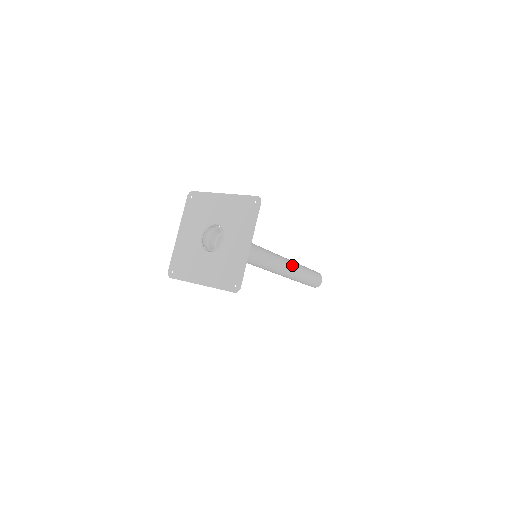
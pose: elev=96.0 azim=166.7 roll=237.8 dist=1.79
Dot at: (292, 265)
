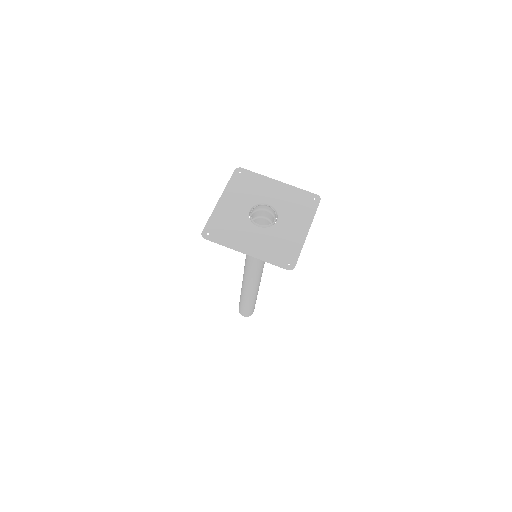
Dot at: occluded
